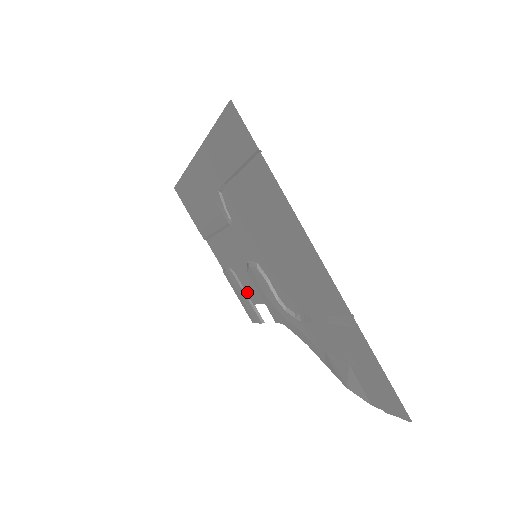
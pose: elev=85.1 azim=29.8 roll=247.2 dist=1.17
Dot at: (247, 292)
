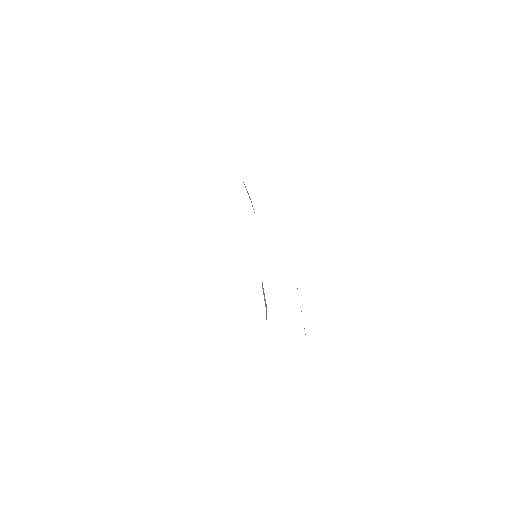
Dot at: occluded
